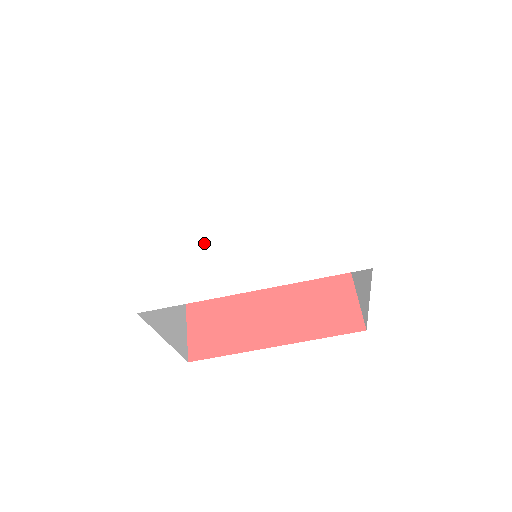
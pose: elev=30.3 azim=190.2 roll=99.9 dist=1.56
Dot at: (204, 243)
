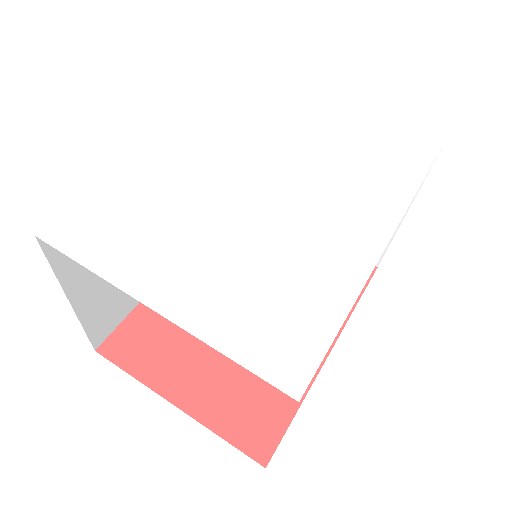
Dot at: (261, 242)
